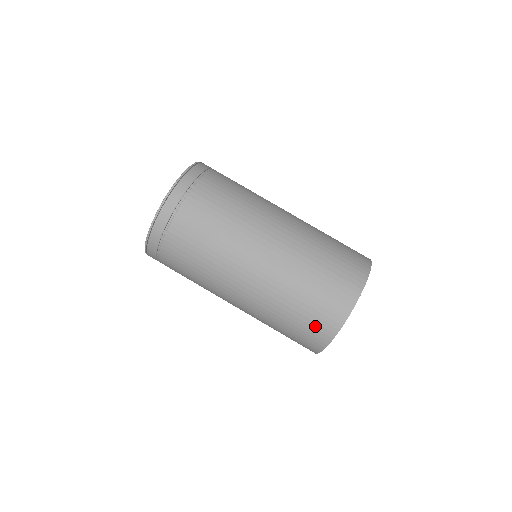
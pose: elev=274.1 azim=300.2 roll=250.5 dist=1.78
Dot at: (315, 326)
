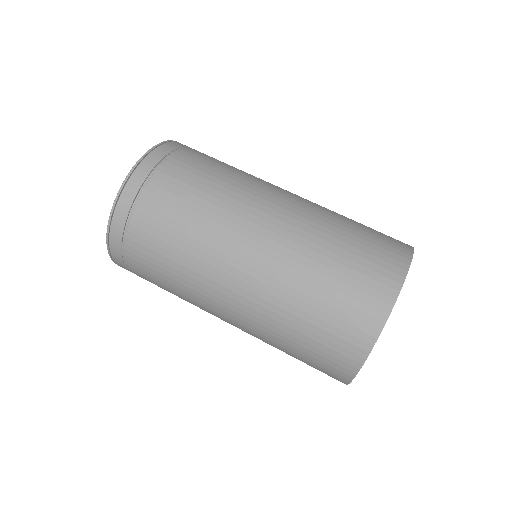
Dot at: (322, 370)
